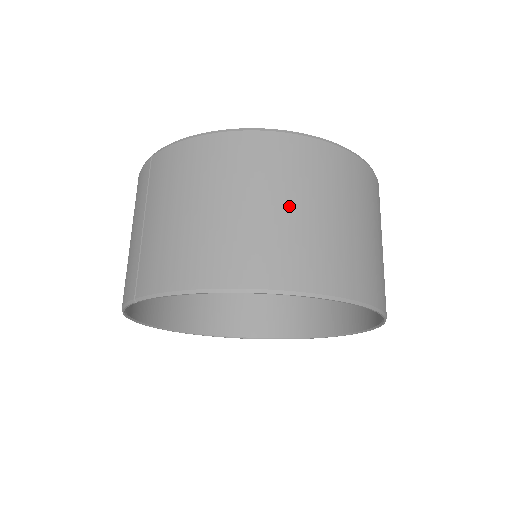
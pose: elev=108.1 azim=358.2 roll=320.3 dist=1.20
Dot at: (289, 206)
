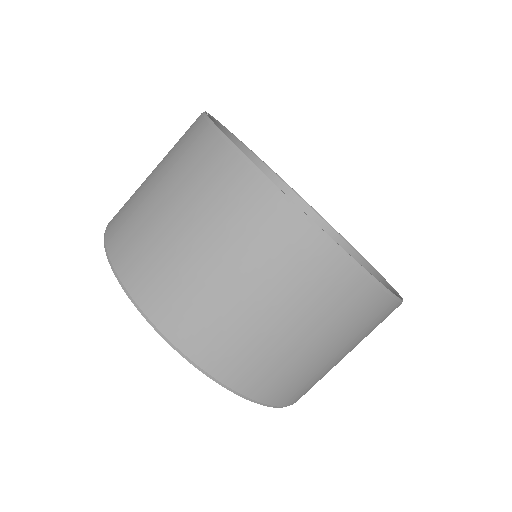
Dot at: (196, 241)
